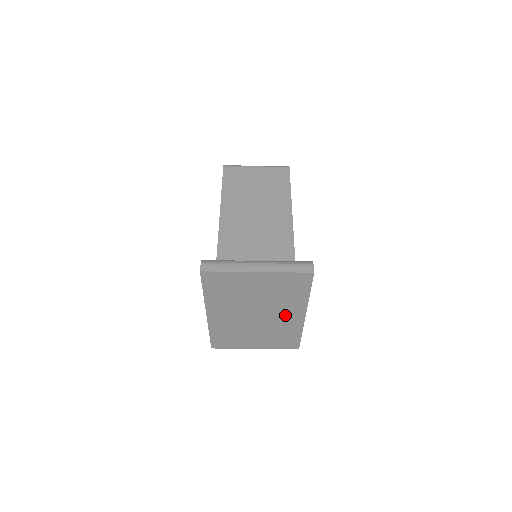
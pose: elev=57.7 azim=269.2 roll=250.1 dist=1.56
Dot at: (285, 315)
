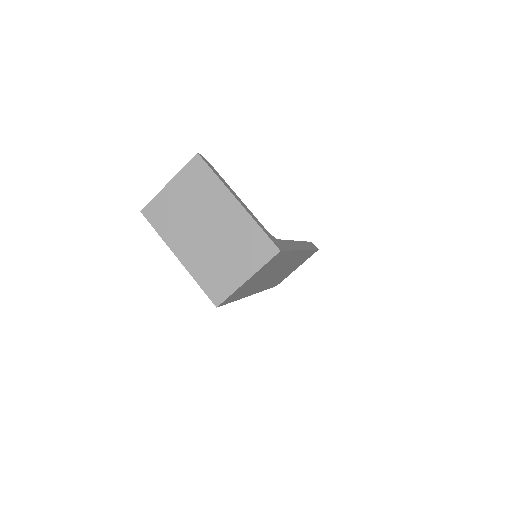
Dot at: (225, 212)
